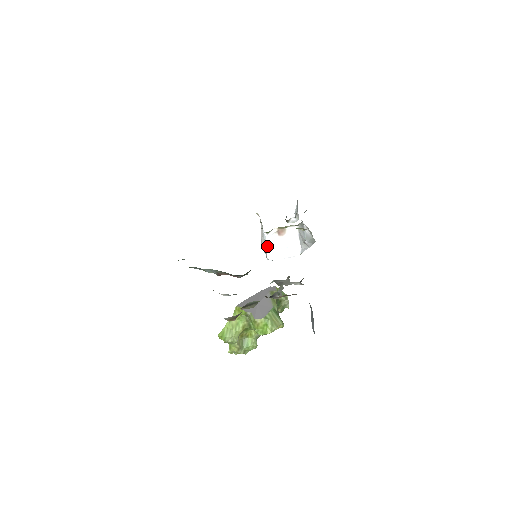
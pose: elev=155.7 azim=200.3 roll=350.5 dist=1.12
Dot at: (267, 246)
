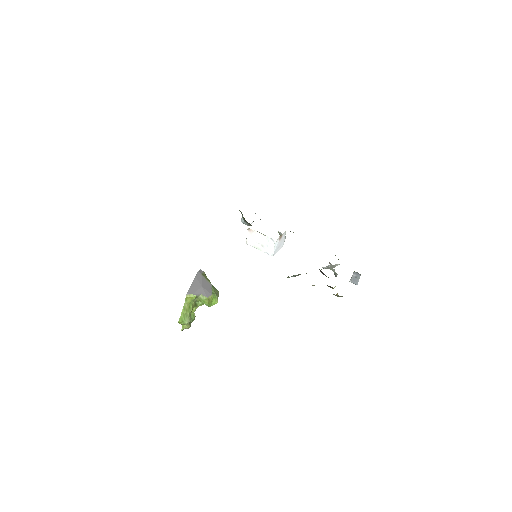
Dot at: (274, 248)
